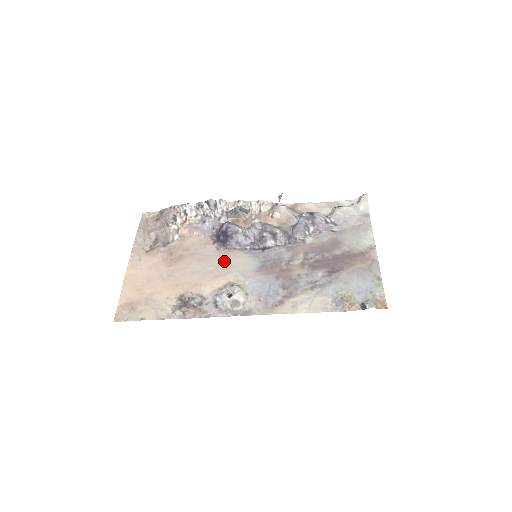
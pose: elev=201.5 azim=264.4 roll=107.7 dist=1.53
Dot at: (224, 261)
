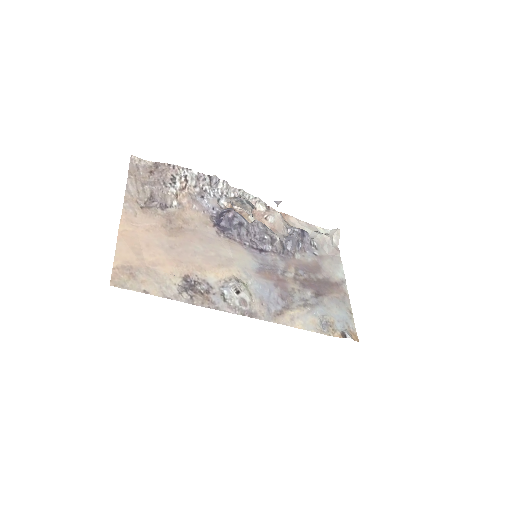
Dot at: (226, 250)
